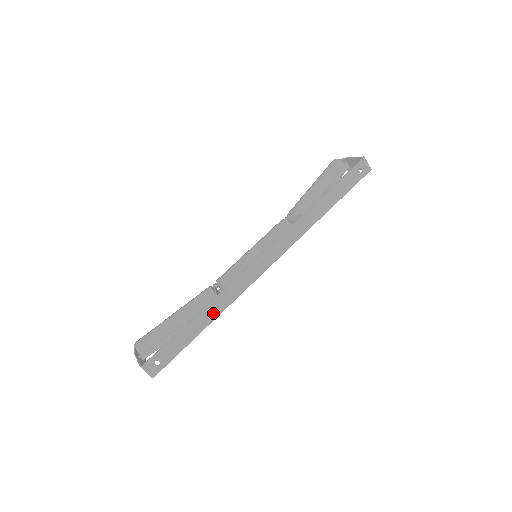
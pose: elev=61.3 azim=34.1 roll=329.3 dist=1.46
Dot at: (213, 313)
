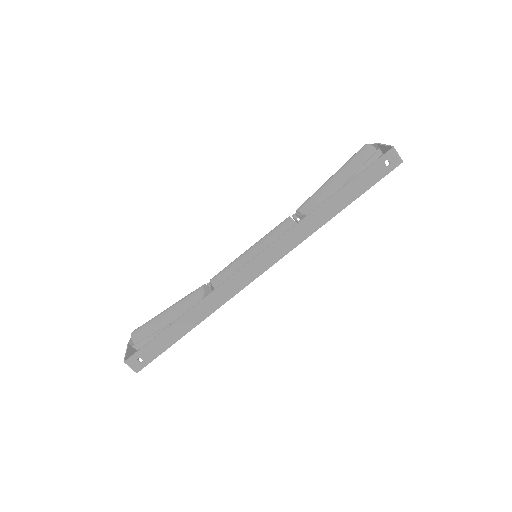
Dot at: (199, 316)
